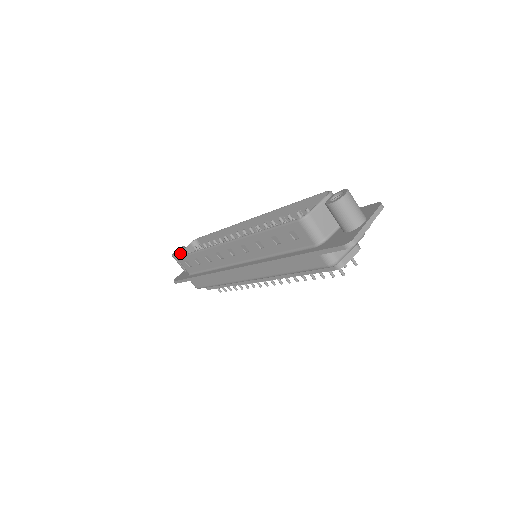
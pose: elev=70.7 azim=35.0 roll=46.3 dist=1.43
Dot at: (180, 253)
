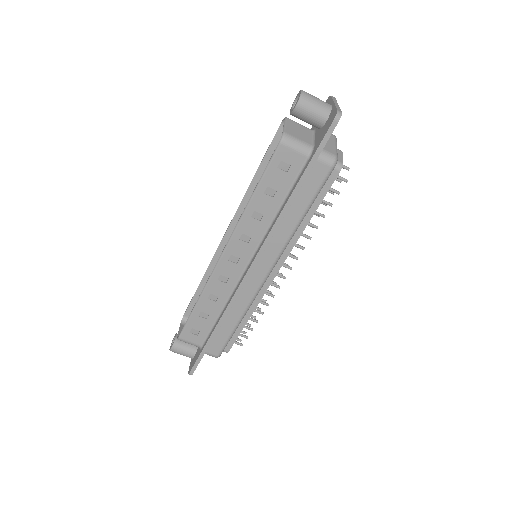
Dot at: (178, 335)
